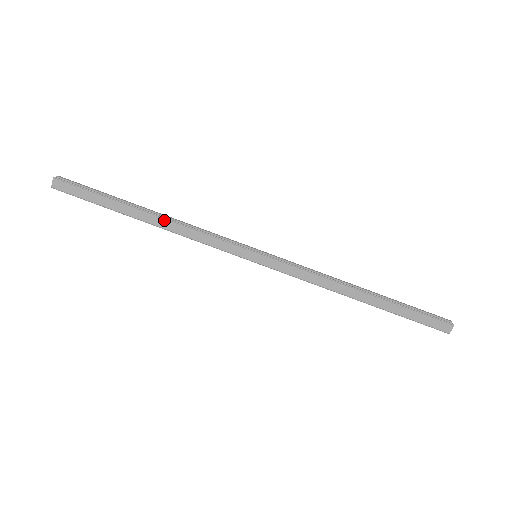
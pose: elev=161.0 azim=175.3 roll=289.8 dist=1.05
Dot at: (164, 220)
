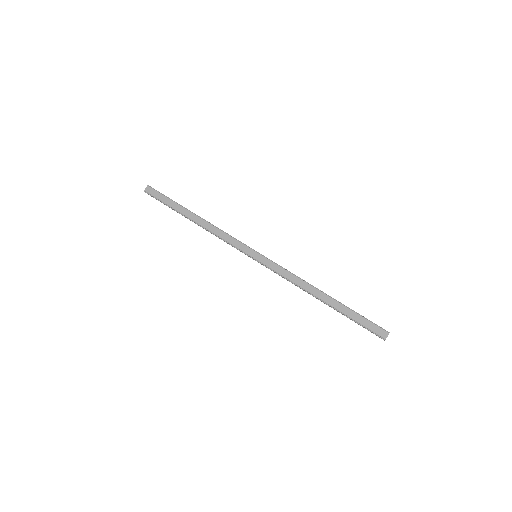
Dot at: (204, 221)
